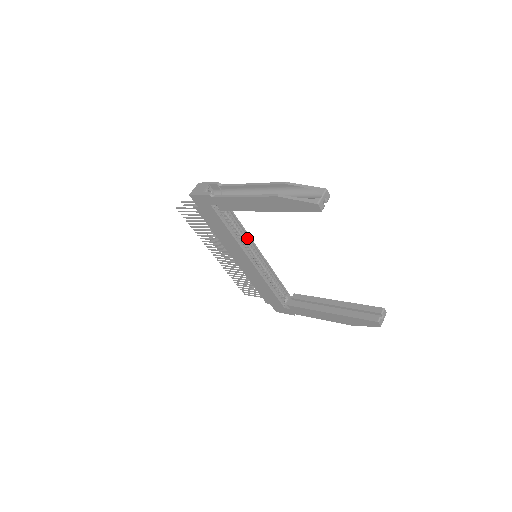
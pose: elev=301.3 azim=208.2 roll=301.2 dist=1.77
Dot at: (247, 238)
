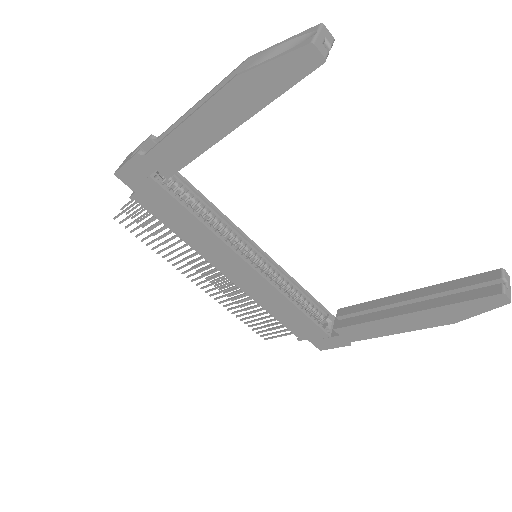
Dot at: (233, 230)
